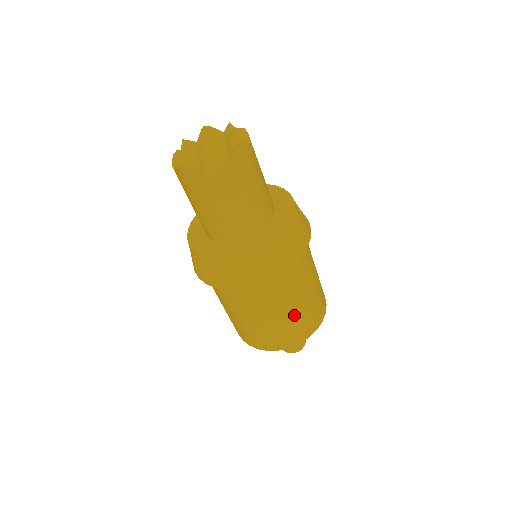
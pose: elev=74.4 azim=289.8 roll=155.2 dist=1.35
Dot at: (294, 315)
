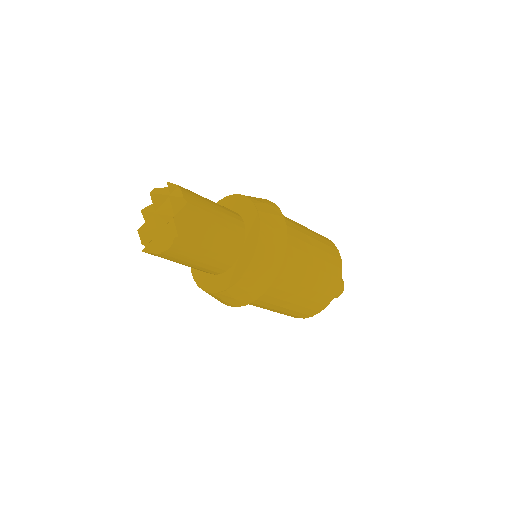
Dot at: (307, 294)
